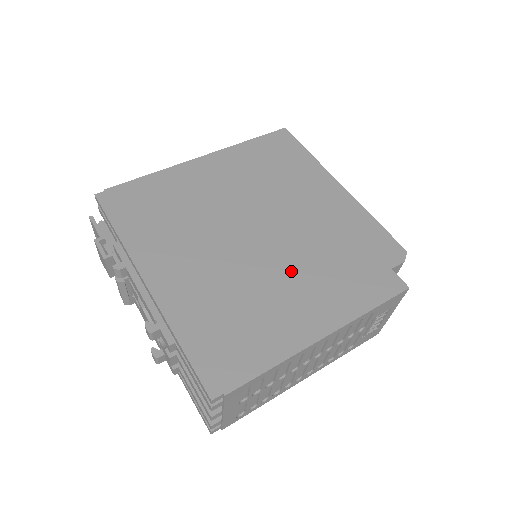
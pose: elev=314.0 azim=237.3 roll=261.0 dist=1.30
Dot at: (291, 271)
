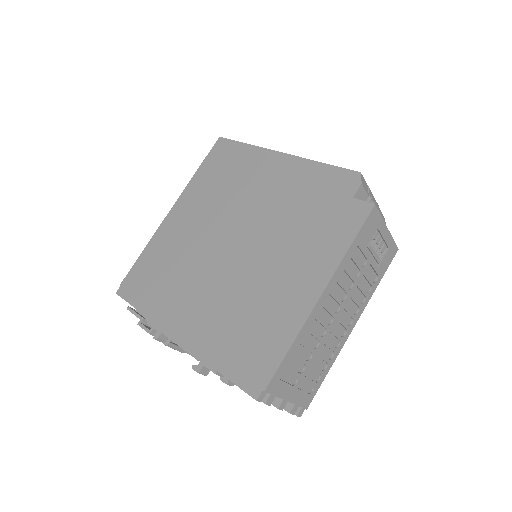
Dot at: (272, 257)
